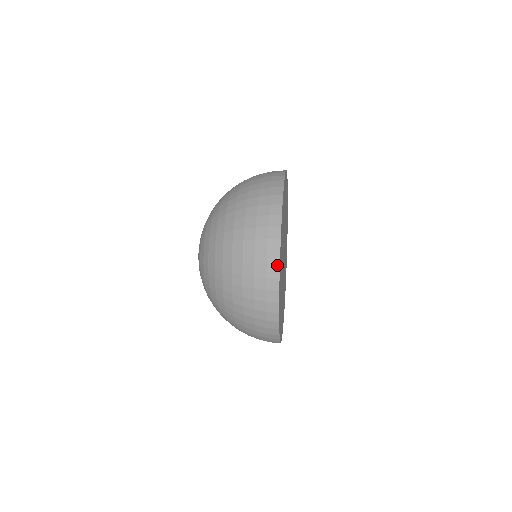
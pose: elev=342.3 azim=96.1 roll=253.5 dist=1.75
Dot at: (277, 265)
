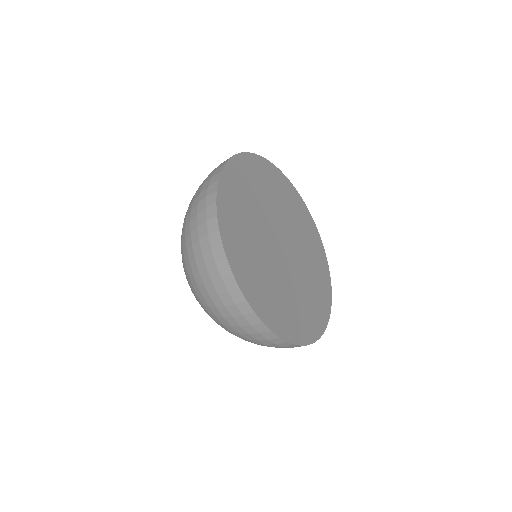
Dot at: (214, 191)
